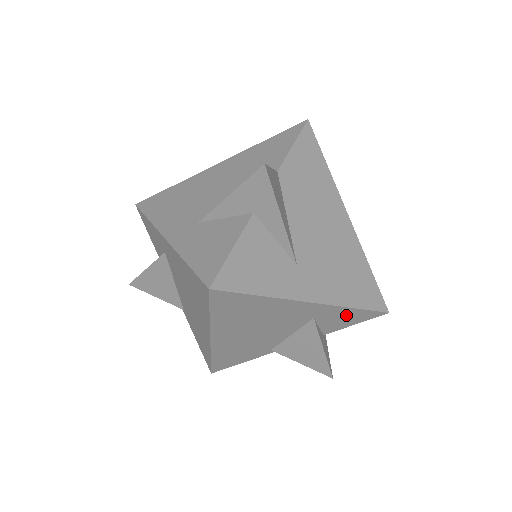
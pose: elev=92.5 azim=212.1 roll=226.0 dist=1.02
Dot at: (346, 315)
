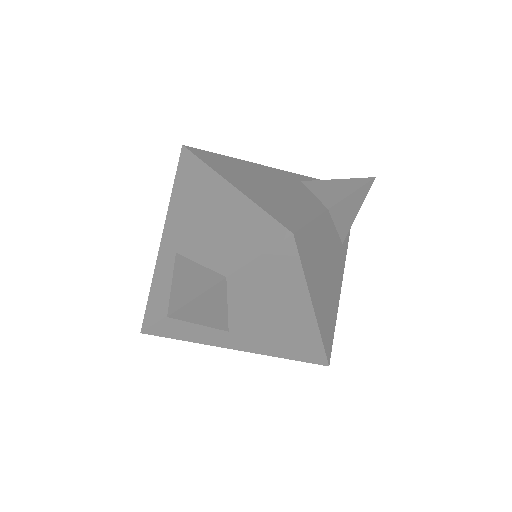
Dot at: occluded
